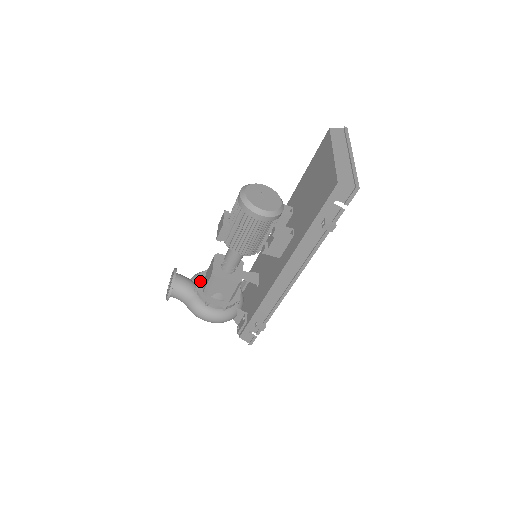
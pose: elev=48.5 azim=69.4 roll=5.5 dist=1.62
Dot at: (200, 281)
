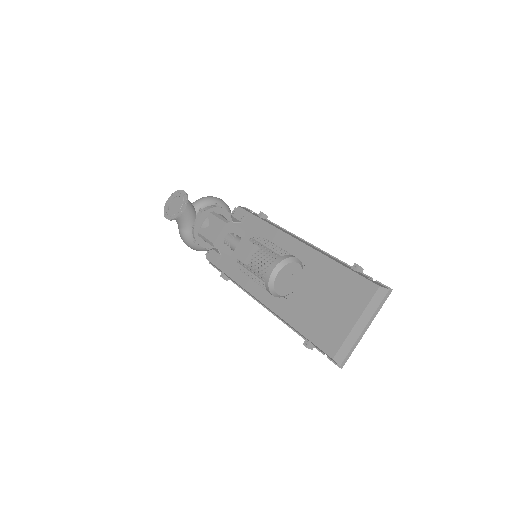
Dot at: (201, 219)
